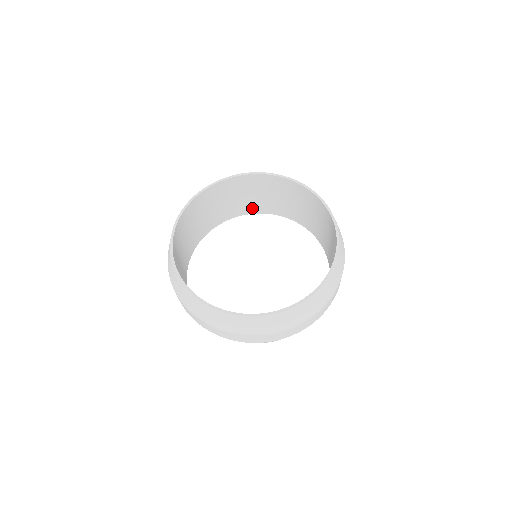
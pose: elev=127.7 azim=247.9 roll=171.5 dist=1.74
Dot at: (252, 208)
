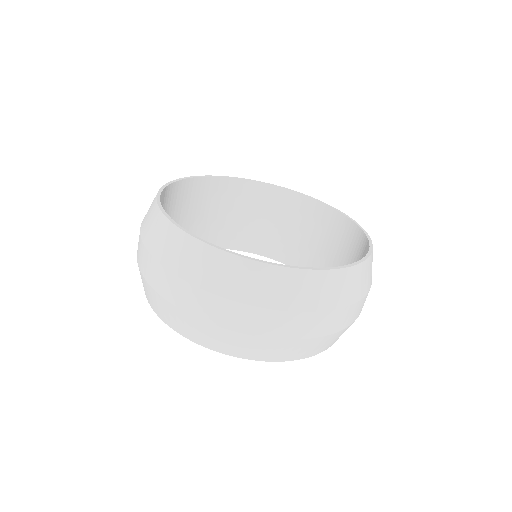
Dot at: (230, 239)
